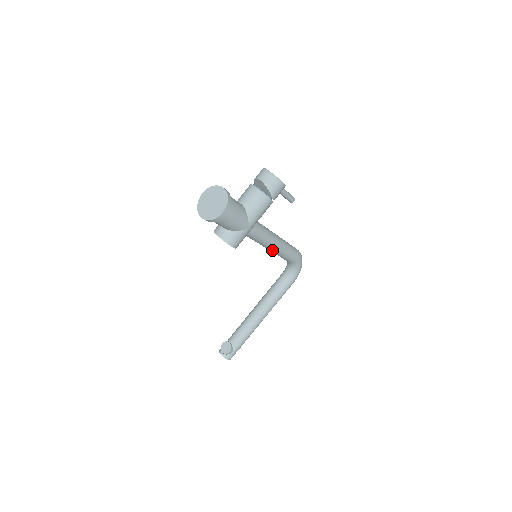
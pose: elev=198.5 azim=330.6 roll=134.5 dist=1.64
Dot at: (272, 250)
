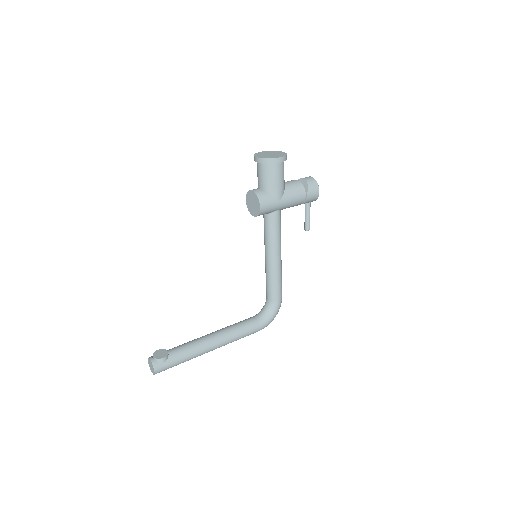
Dot at: (271, 261)
